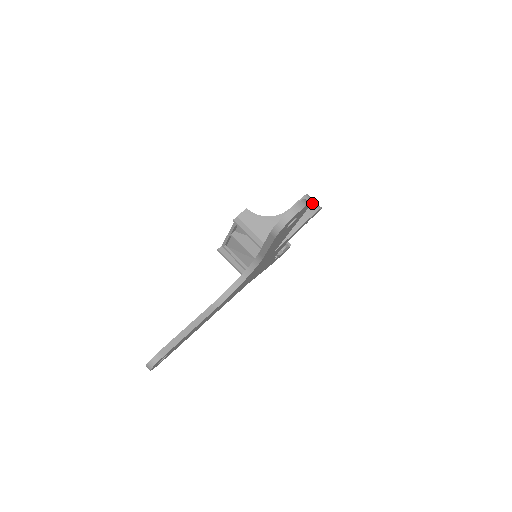
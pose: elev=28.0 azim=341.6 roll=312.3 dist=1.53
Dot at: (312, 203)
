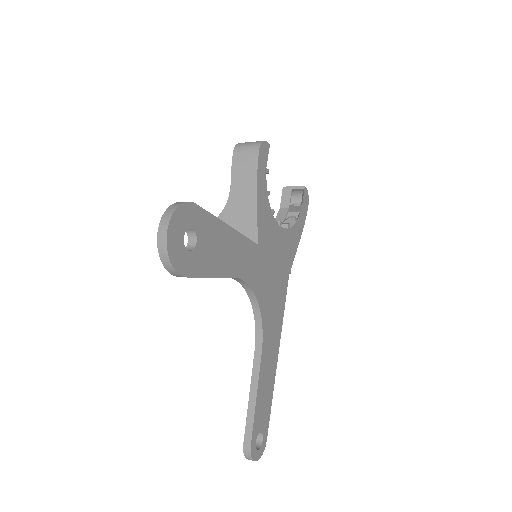
Dot at: (247, 150)
